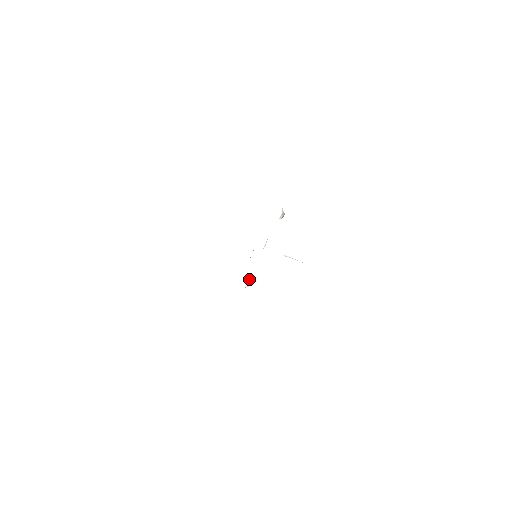
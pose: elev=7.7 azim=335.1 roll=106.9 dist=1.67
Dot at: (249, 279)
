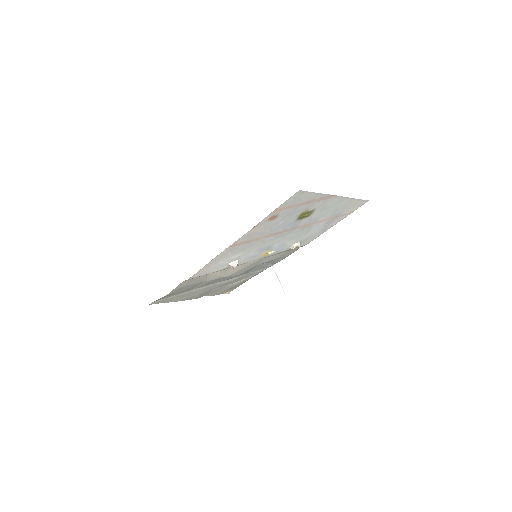
Dot at: (238, 262)
